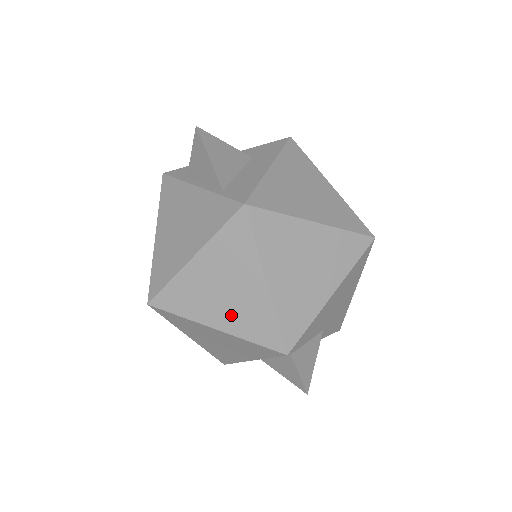
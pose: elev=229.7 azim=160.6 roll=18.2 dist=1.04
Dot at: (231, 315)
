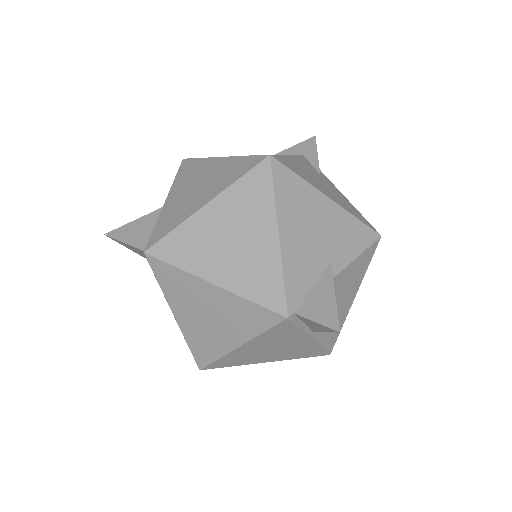
Dot at: (231, 328)
